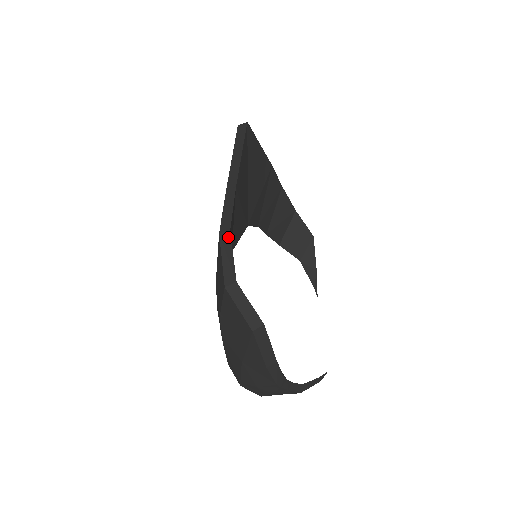
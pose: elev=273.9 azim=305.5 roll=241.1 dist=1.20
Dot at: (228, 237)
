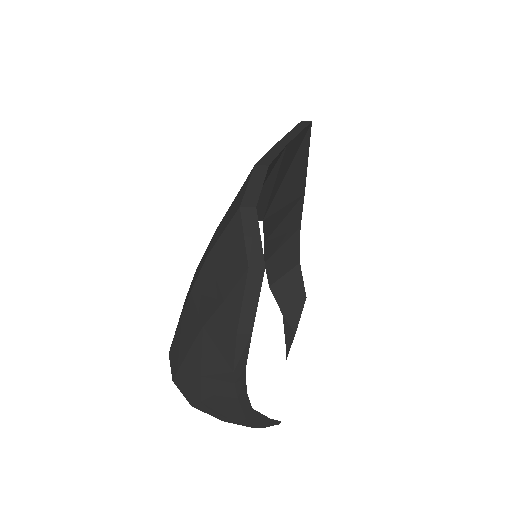
Dot at: (264, 170)
